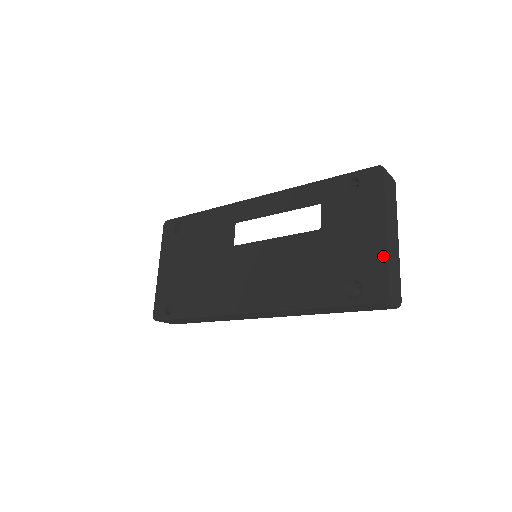
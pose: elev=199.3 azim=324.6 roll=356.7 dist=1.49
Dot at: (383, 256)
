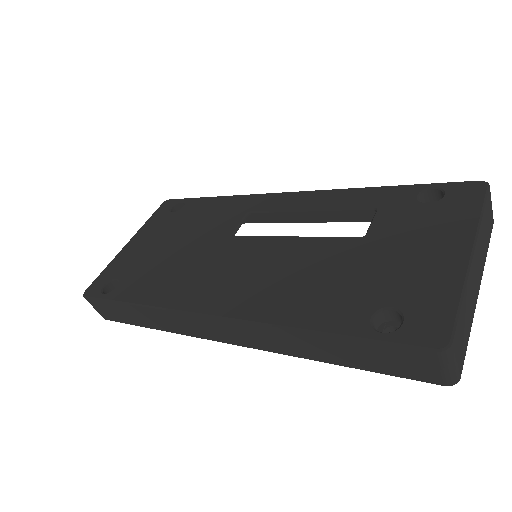
Dot at: (456, 285)
